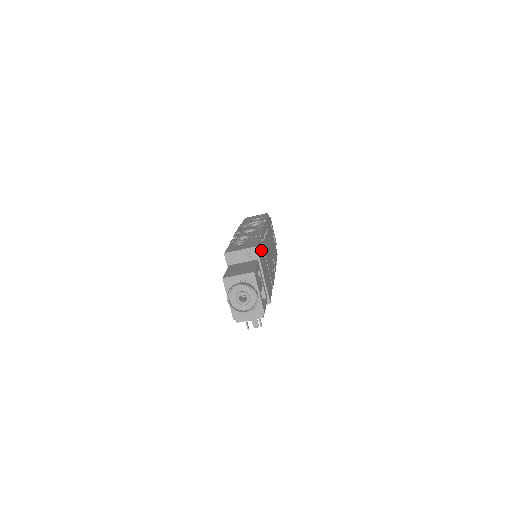
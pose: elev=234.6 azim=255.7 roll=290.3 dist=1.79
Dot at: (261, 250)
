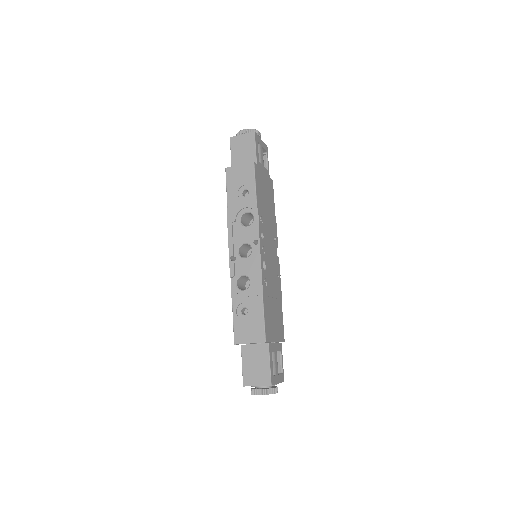
Dot at: (267, 314)
